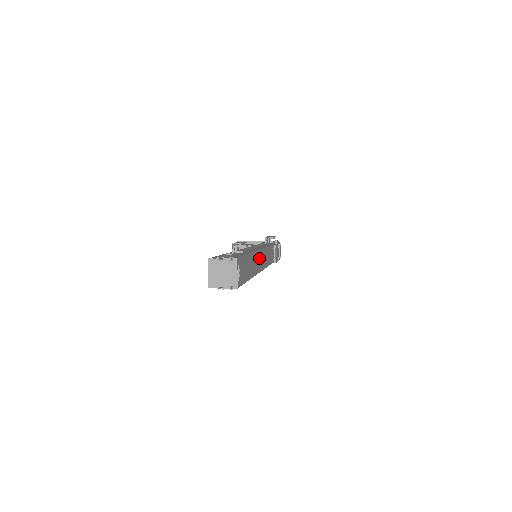
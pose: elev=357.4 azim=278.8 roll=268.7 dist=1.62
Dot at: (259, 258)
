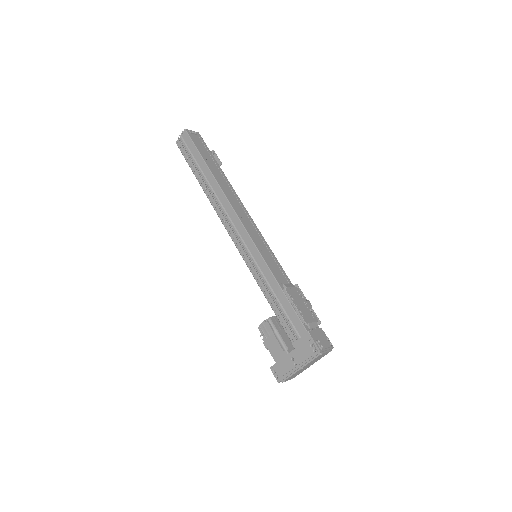
Dot at: (237, 202)
